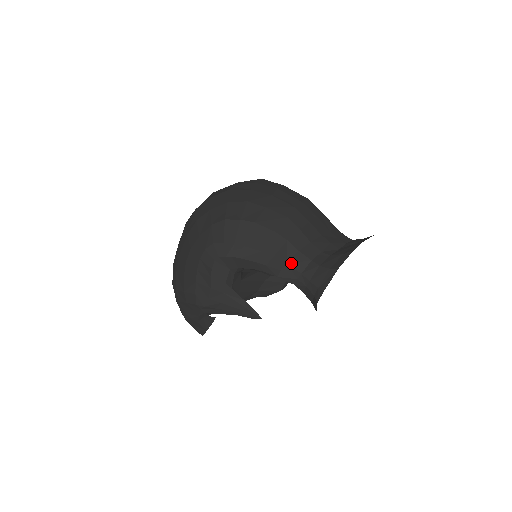
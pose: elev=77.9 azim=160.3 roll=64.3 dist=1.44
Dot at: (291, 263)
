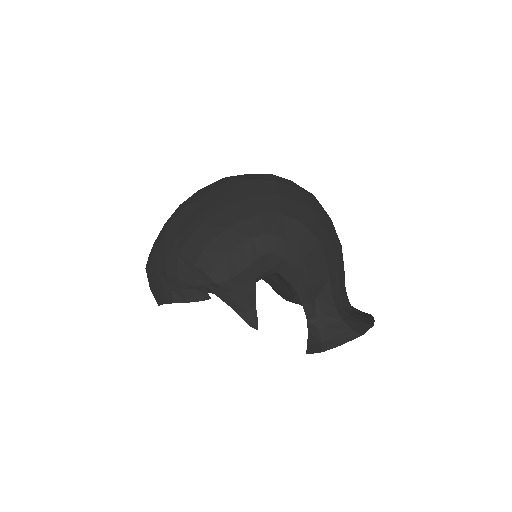
Dot at: (320, 300)
